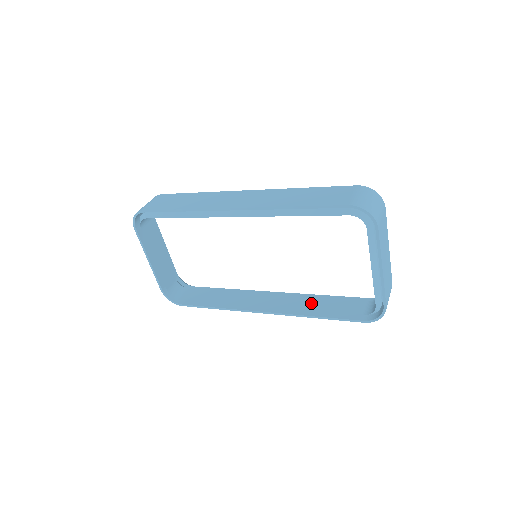
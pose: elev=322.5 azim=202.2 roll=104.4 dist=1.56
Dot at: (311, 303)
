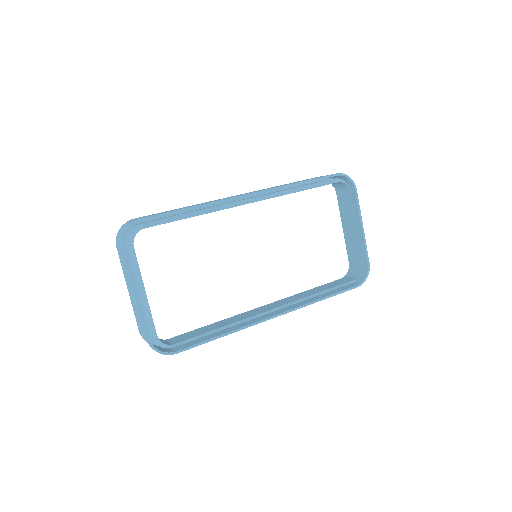
Dot at: (309, 292)
